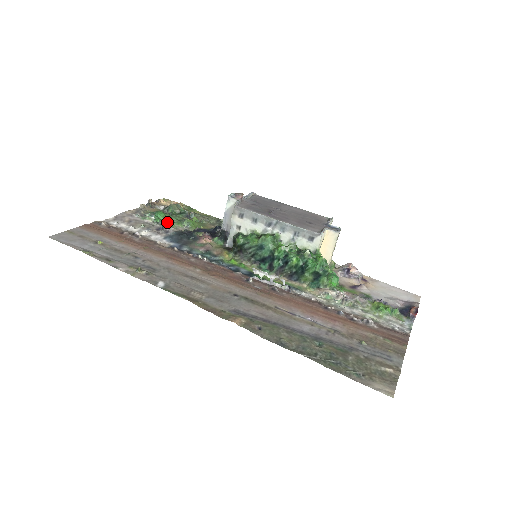
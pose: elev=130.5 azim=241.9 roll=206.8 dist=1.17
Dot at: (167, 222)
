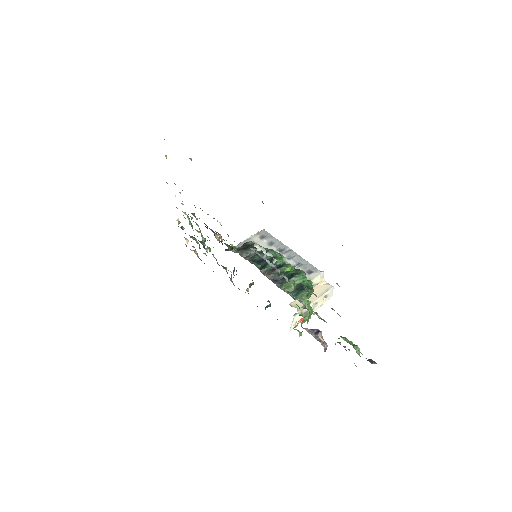
Dot at: occluded
